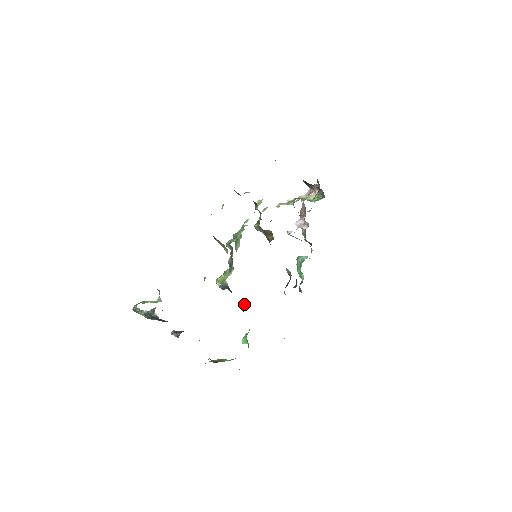
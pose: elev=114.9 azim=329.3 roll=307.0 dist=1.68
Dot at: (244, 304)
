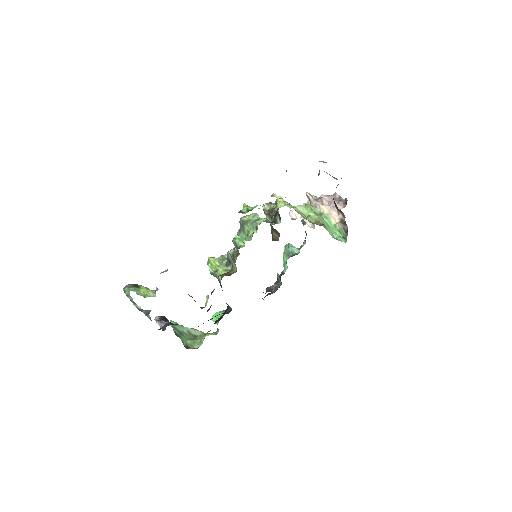
Dot at: (230, 307)
